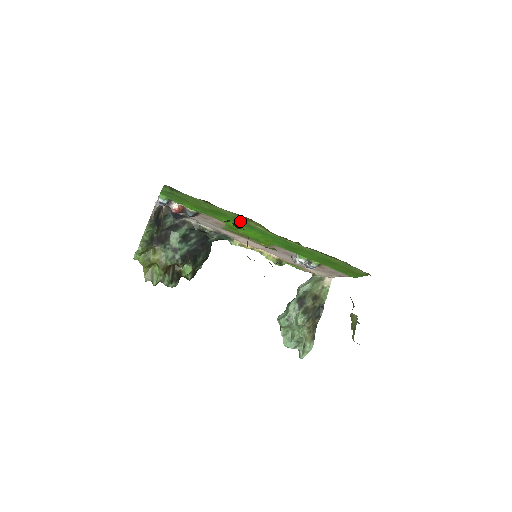
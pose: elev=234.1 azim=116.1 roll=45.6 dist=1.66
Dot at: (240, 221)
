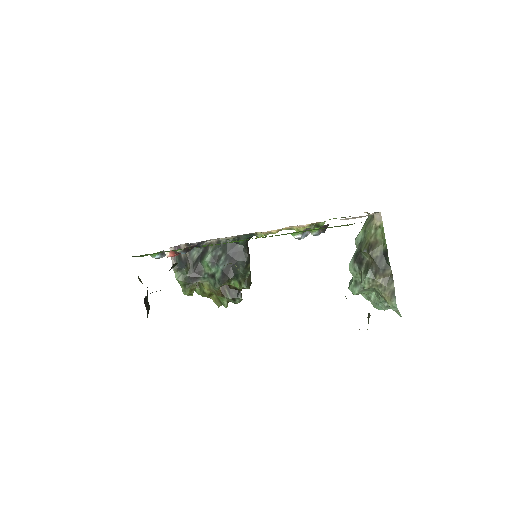
Dot at: occluded
